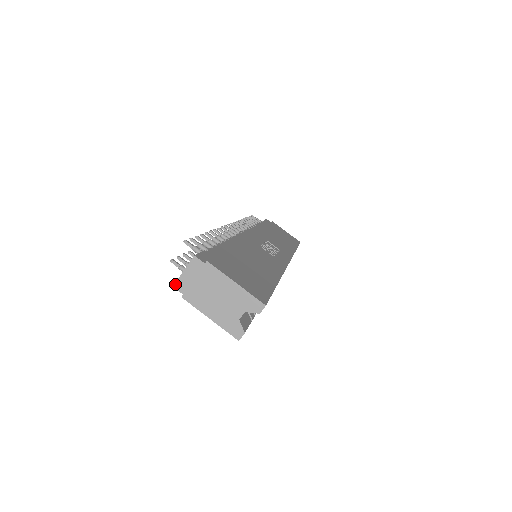
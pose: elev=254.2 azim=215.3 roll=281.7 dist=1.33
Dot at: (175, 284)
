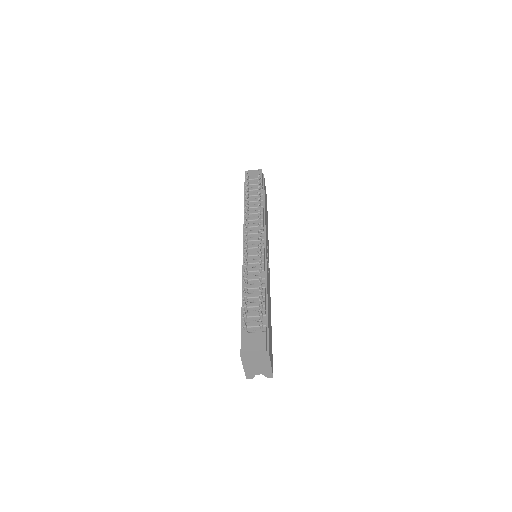
Dot at: (244, 352)
